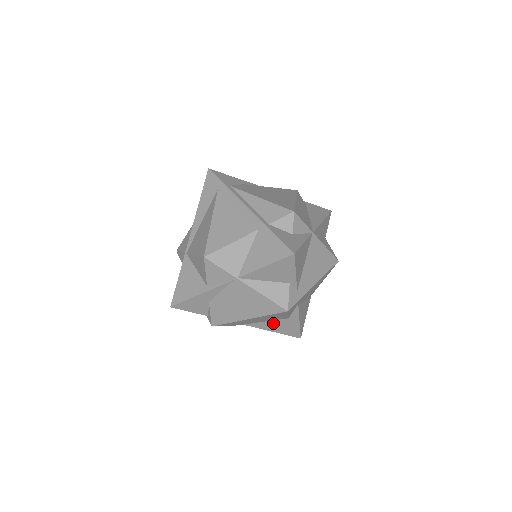
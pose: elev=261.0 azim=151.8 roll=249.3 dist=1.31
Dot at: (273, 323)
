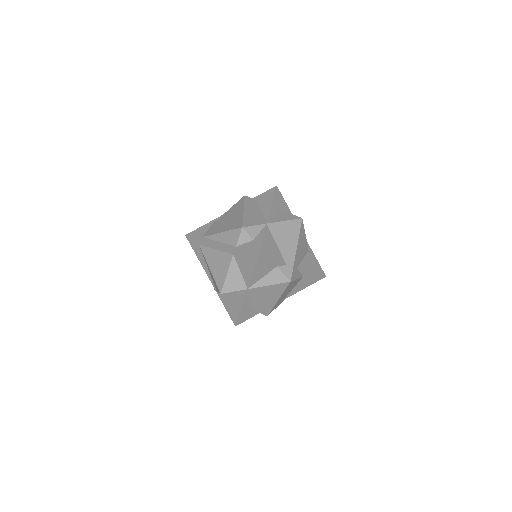
Dot at: (299, 285)
